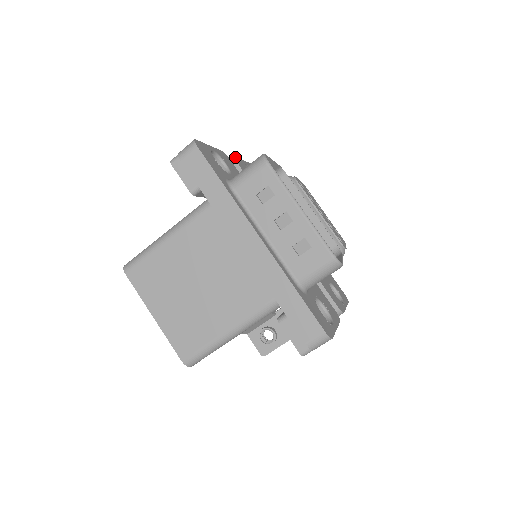
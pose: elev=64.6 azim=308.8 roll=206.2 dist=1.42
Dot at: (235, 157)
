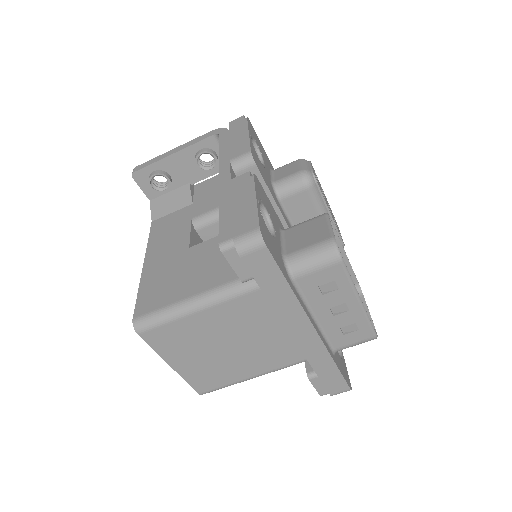
Dot at: (251, 152)
